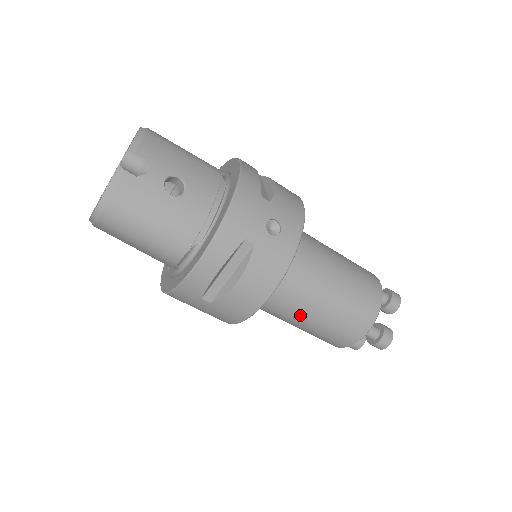
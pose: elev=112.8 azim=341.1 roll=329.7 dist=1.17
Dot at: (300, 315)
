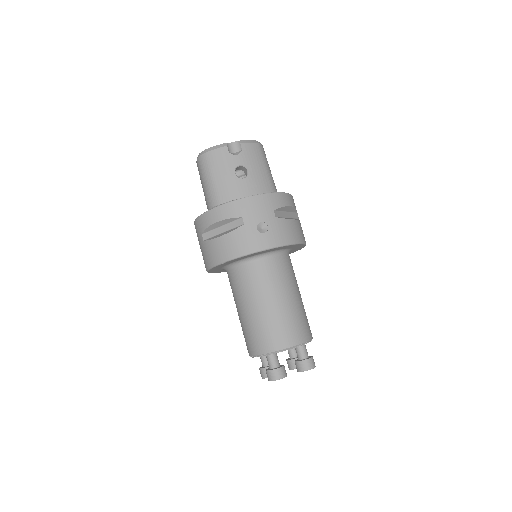
Dot at: (242, 302)
